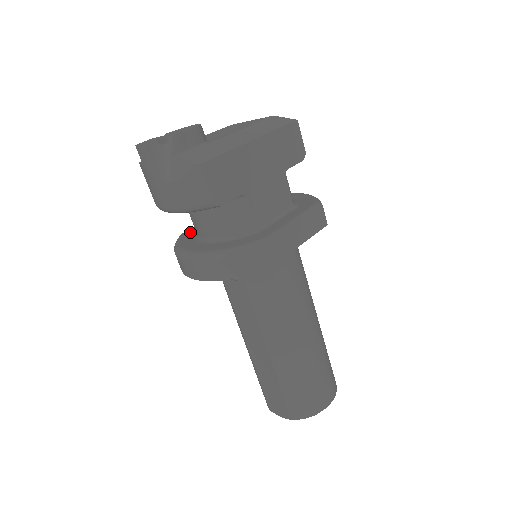
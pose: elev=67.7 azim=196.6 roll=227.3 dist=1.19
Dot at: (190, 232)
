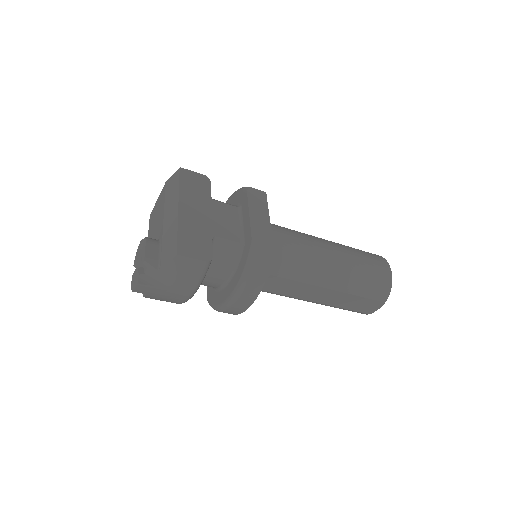
Dot at: (210, 292)
